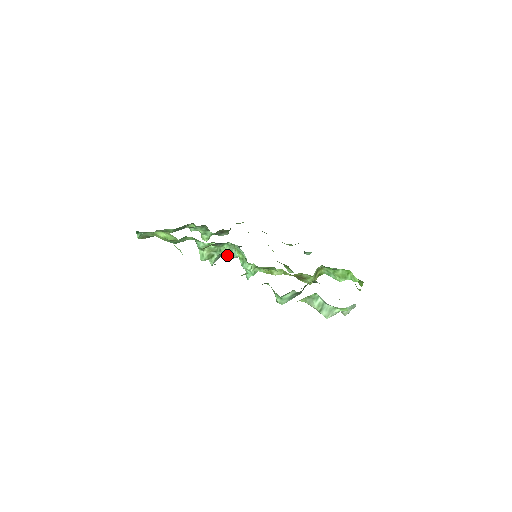
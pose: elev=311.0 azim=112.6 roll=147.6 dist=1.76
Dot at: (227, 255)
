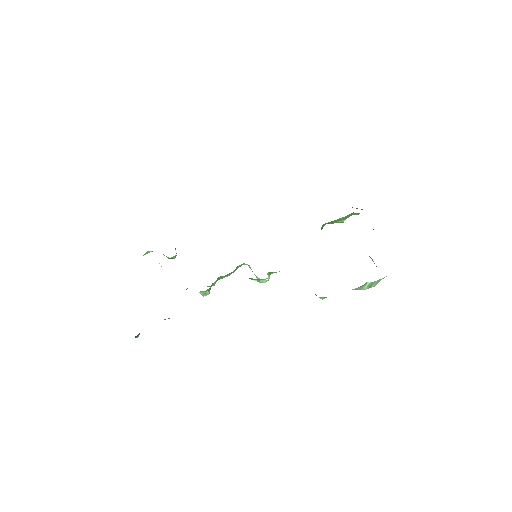
Dot at: occluded
